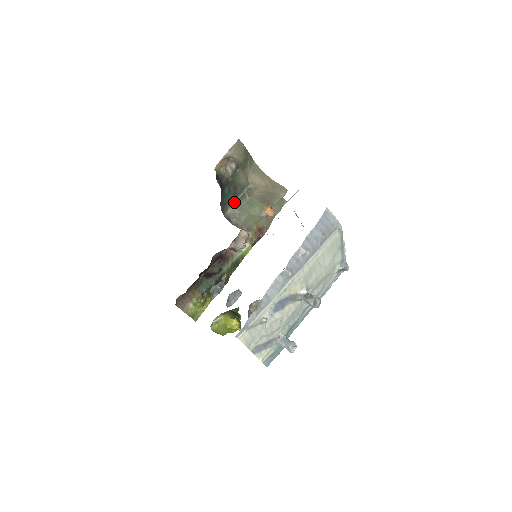
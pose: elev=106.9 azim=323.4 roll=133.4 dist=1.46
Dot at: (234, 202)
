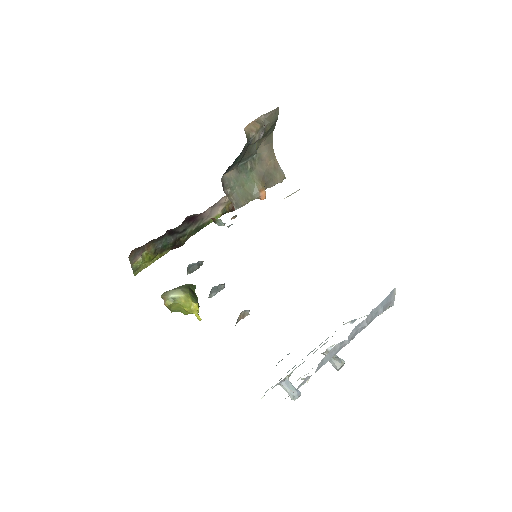
Dot at: (235, 167)
